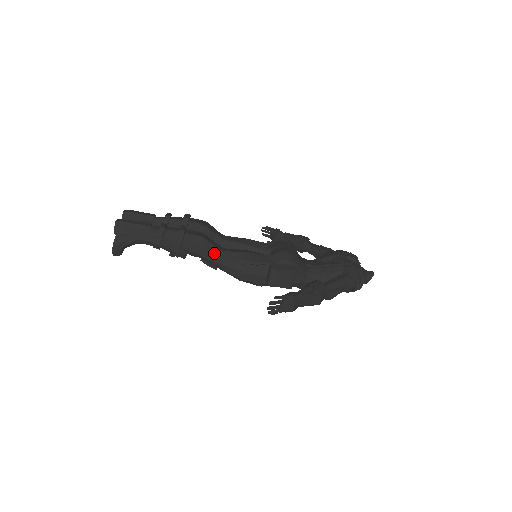
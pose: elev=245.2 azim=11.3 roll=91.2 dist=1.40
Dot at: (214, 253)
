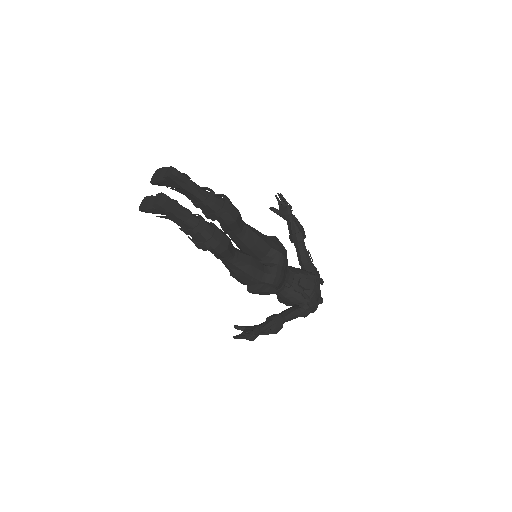
Dot at: (226, 258)
